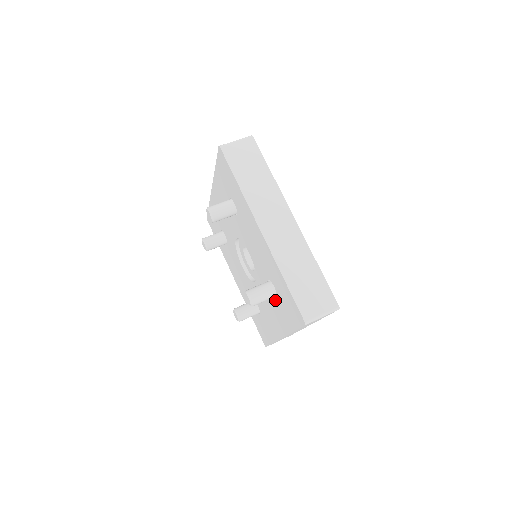
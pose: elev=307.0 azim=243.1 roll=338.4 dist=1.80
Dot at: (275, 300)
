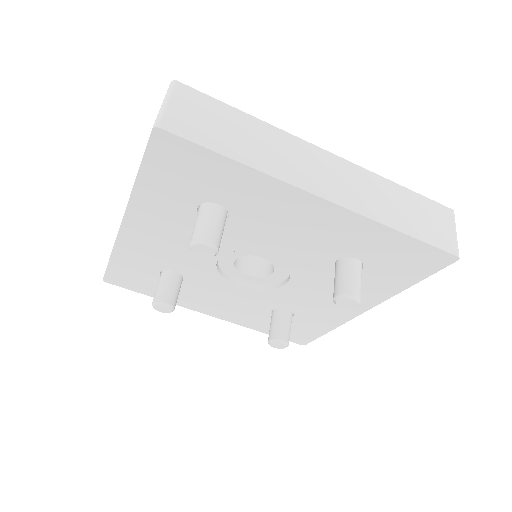
Dot at: occluded
